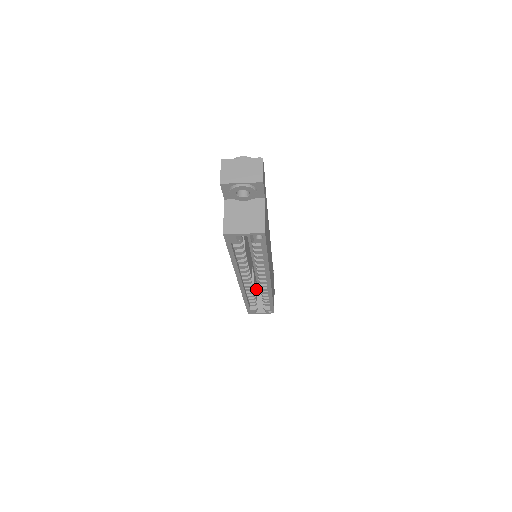
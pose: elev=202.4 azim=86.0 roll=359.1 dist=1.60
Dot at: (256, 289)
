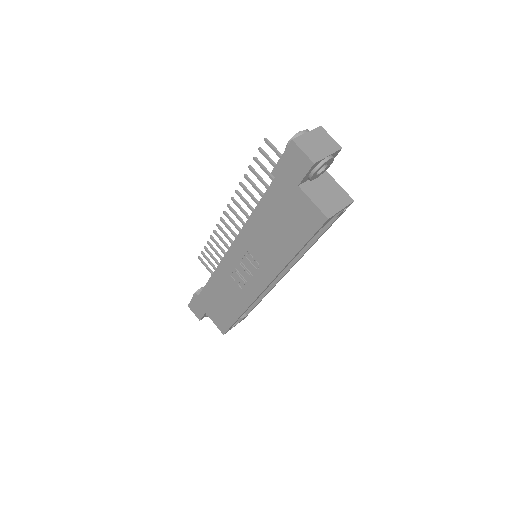
Dot at: occluded
